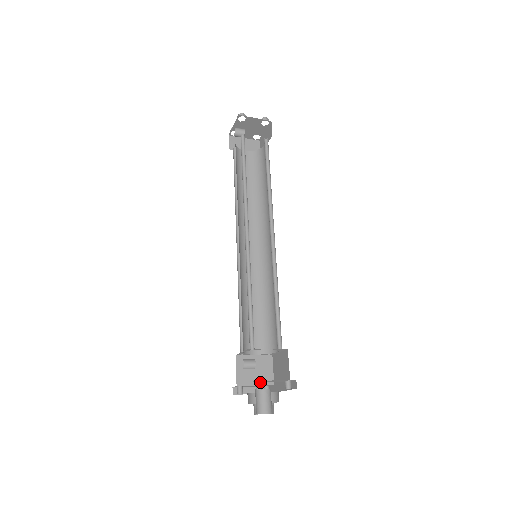
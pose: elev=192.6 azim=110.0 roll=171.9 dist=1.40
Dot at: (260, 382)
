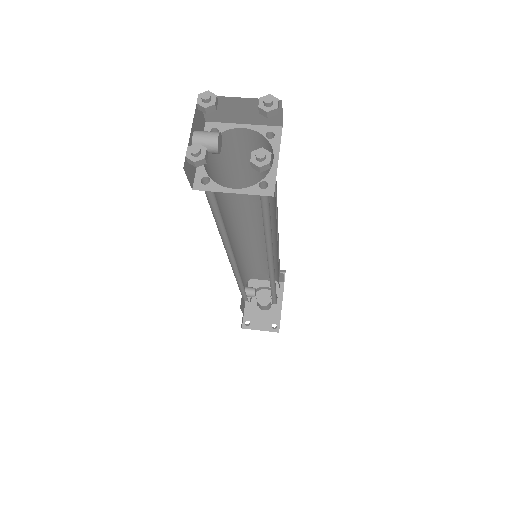
Dot at: (247, 325)
